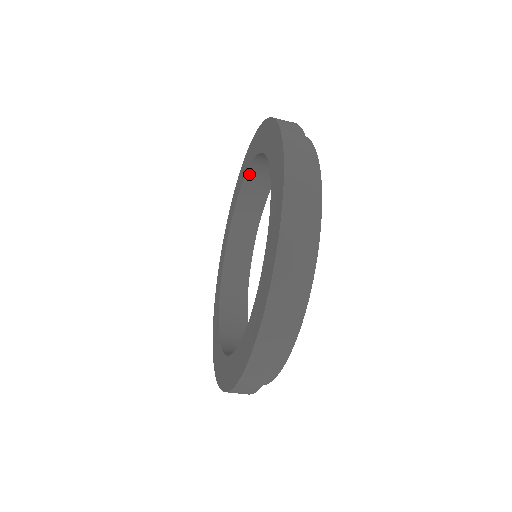
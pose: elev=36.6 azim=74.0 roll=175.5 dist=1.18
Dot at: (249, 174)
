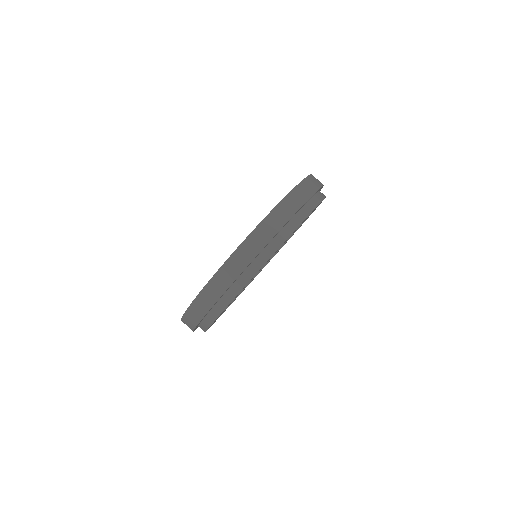
Dot at: occluded
